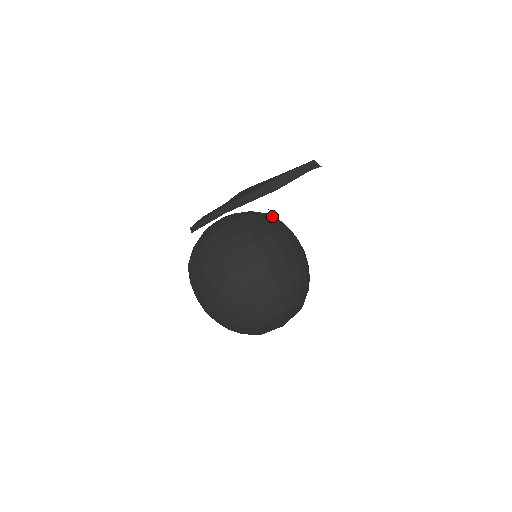
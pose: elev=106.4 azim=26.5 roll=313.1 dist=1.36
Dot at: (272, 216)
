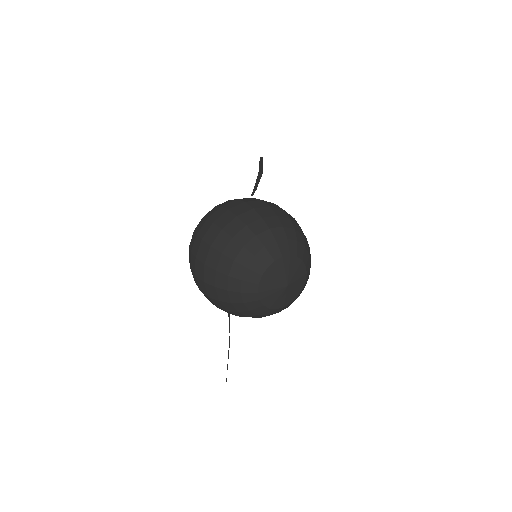
Dot at: occluded
